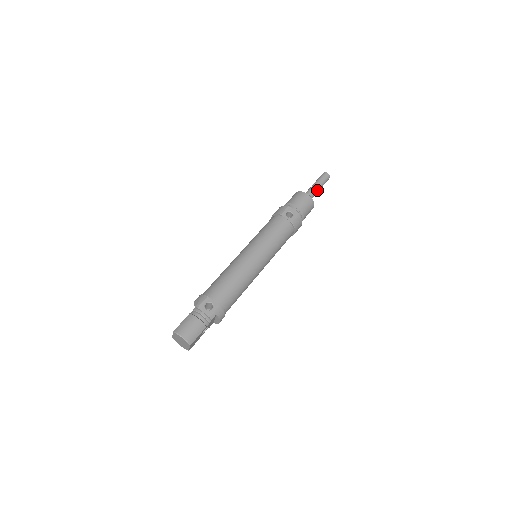
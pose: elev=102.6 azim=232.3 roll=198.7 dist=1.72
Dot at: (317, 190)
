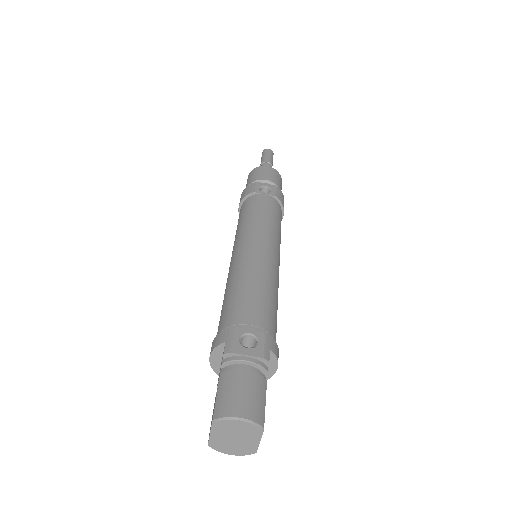
Dot at: (271, 166)
